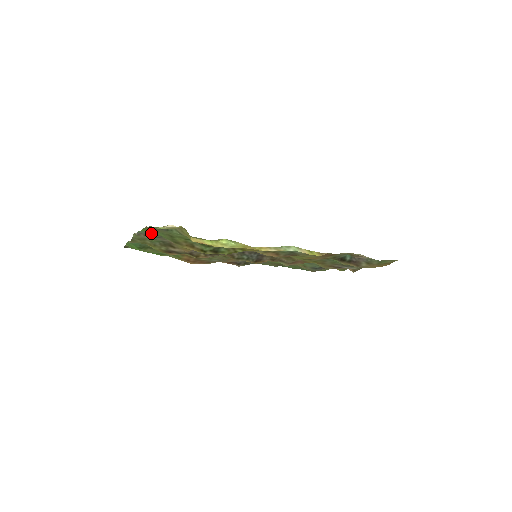
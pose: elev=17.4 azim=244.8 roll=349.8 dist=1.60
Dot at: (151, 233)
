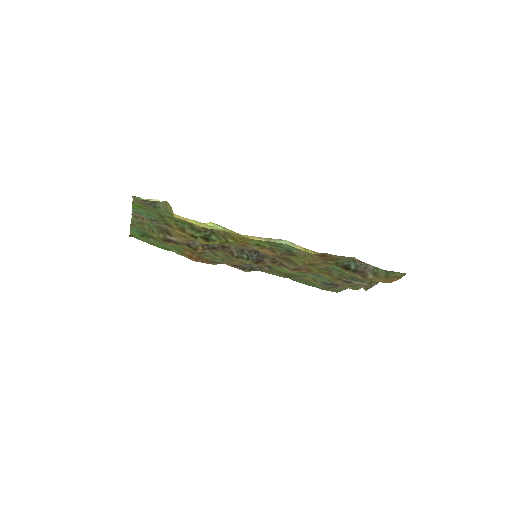
Dot at: (144, 213)
